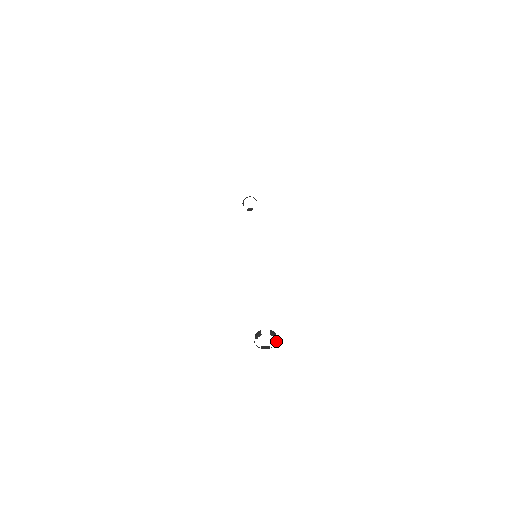
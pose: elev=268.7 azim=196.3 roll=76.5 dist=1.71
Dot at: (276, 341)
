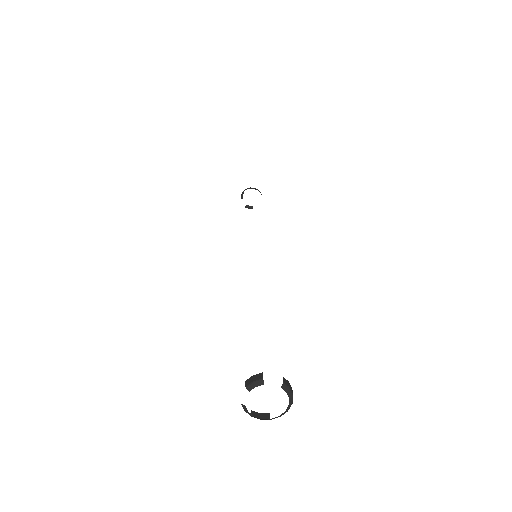
Dot at: (289, 406)
